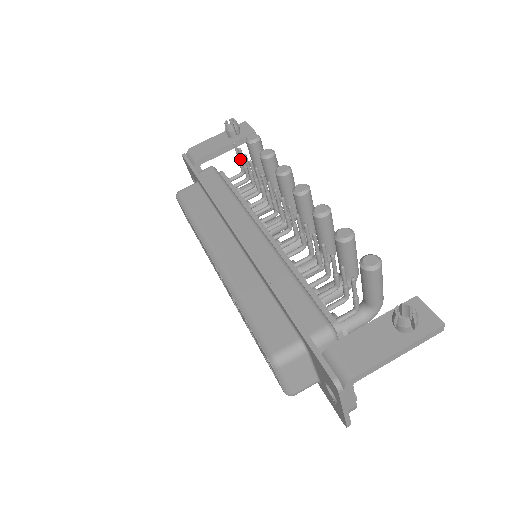
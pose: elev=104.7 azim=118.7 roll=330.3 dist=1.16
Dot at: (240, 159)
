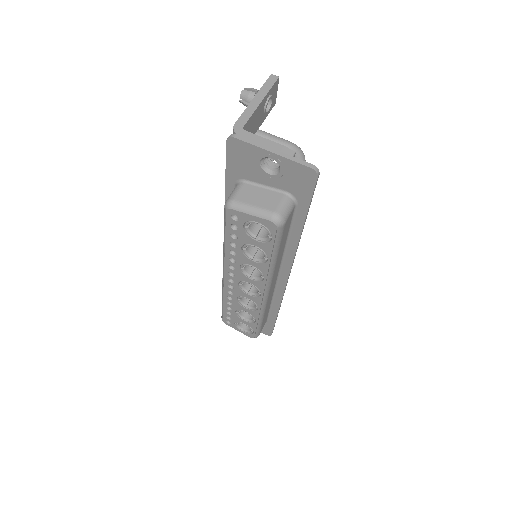
Dot at: occluded
